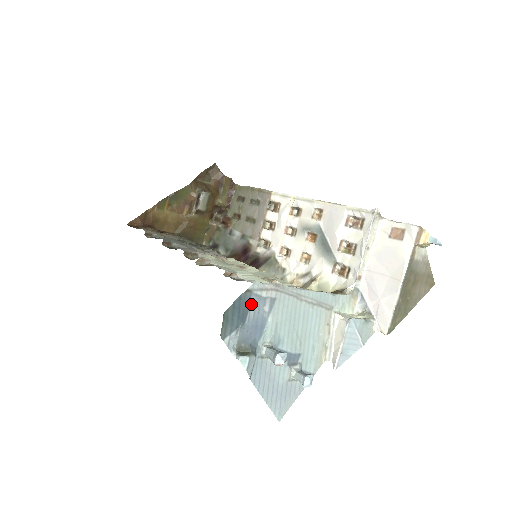
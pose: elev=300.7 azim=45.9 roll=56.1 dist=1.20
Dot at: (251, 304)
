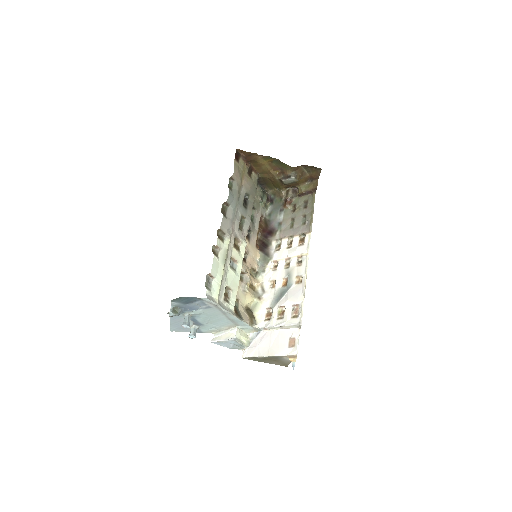
Dot at: (197, 302)
